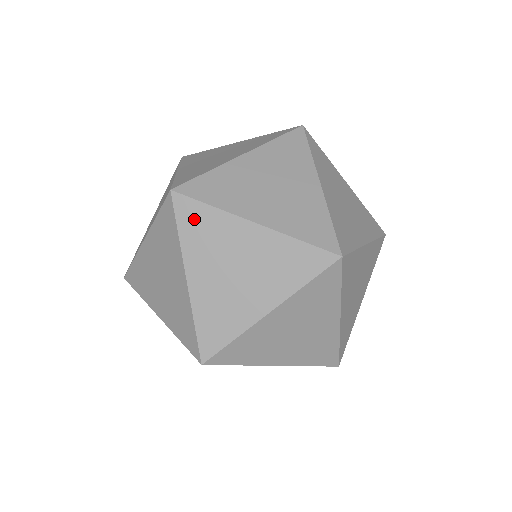
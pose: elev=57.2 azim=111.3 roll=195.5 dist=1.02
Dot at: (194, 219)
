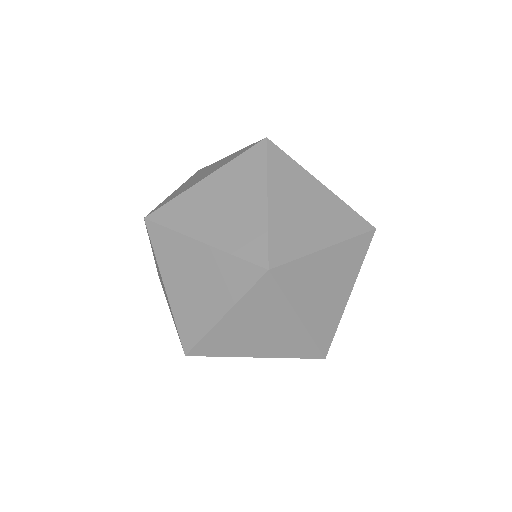
Dot at: (162, 241)
